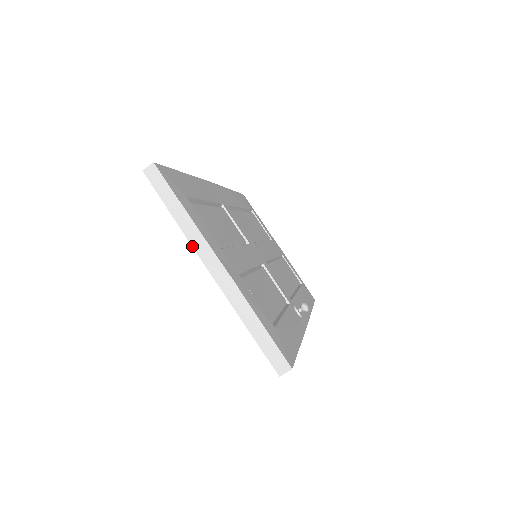
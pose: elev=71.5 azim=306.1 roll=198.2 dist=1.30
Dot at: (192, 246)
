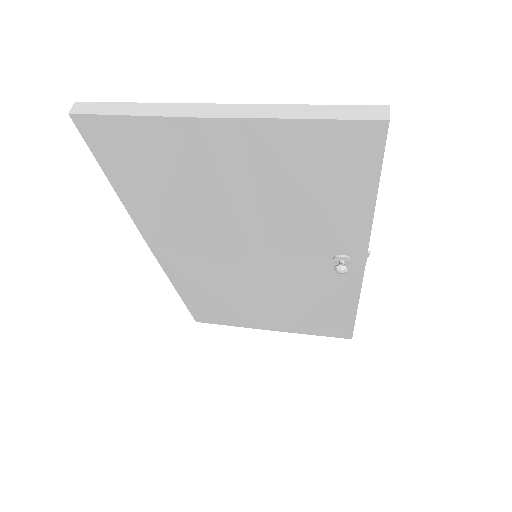
Dot at: (177, 117)
